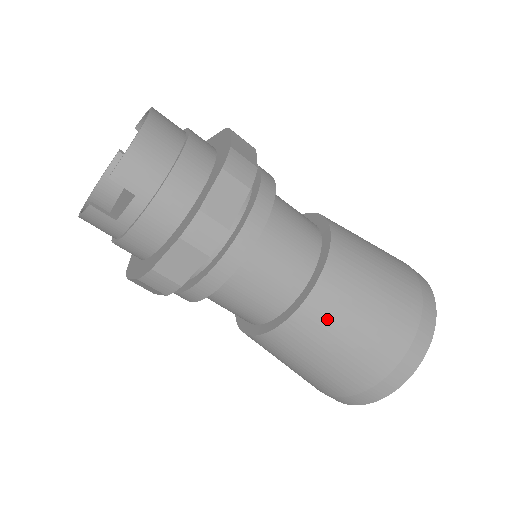
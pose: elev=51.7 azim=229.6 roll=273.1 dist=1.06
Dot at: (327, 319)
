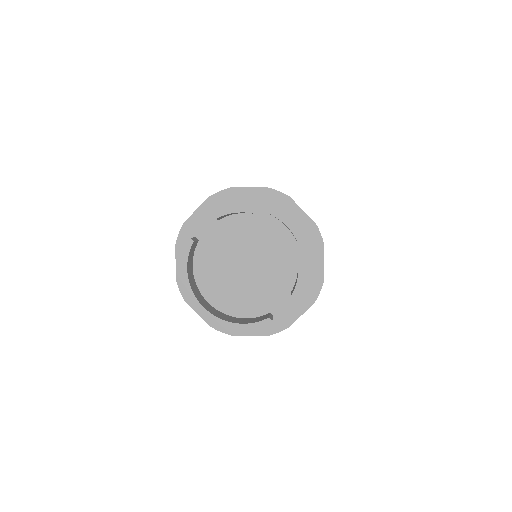
Dot at: occluded
